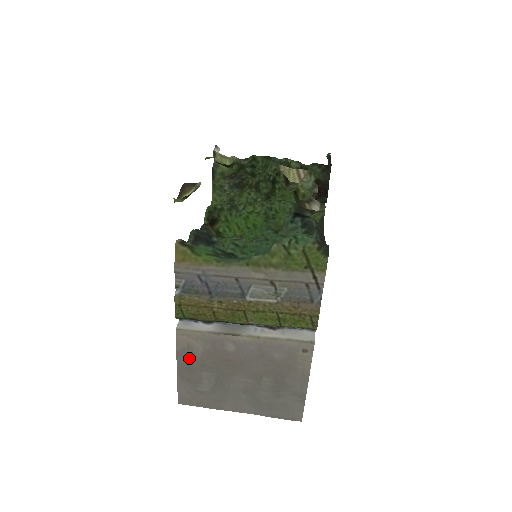
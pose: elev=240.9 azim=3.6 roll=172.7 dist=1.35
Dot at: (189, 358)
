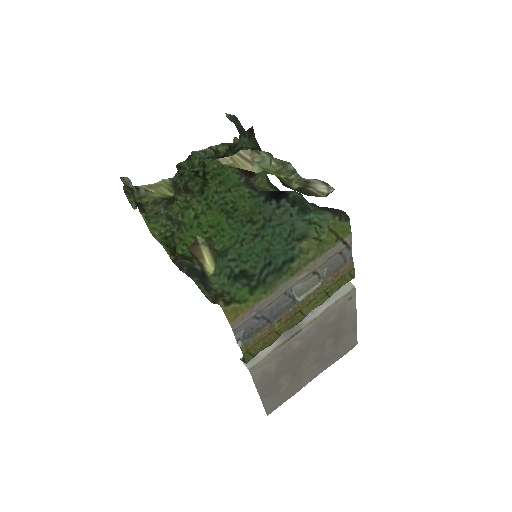
Dot at: (267, 380)
